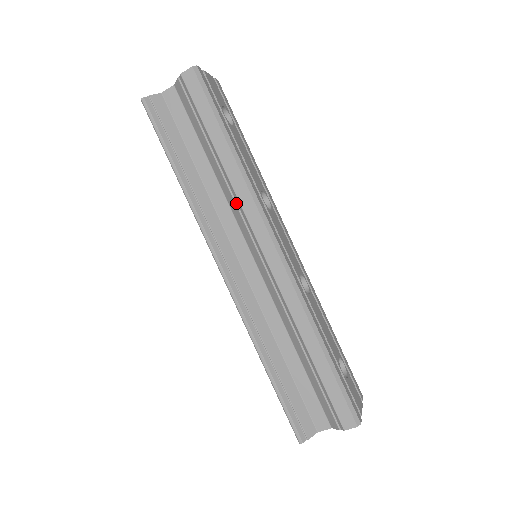
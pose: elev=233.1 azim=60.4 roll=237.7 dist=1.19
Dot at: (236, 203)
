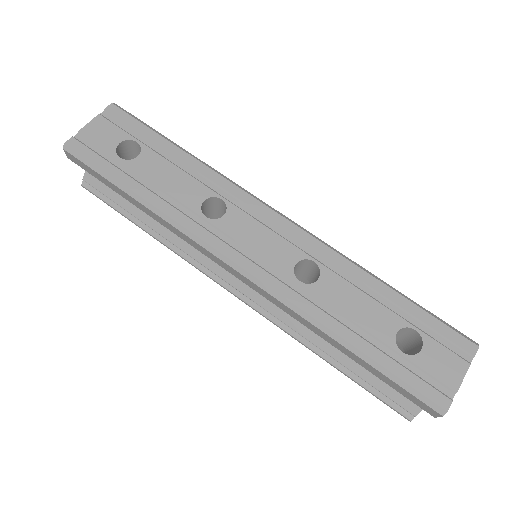
Dot at: occluded
